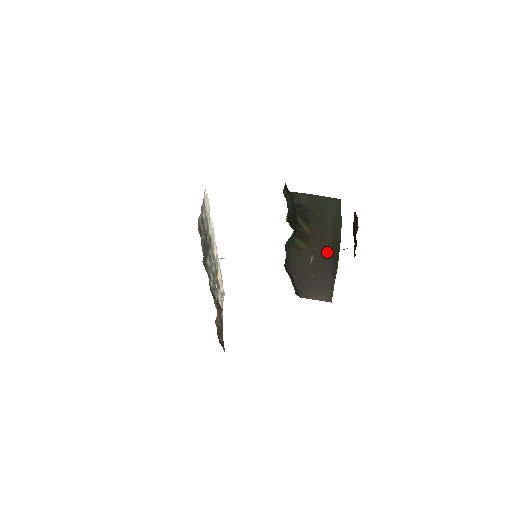
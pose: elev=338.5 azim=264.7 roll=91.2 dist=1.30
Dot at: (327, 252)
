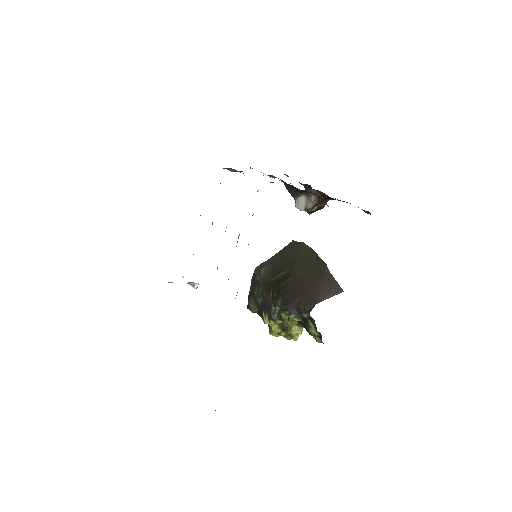
Dot at: (309, 265)
